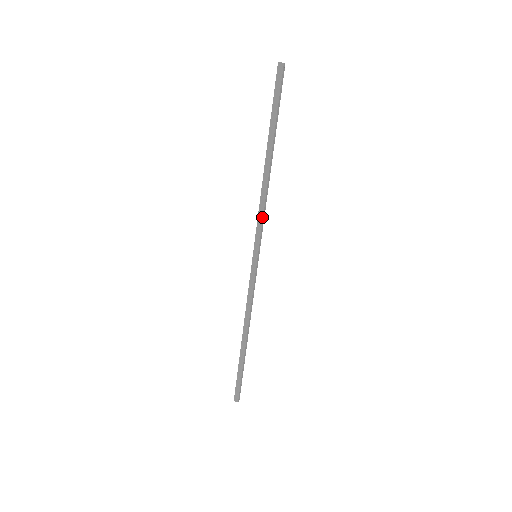
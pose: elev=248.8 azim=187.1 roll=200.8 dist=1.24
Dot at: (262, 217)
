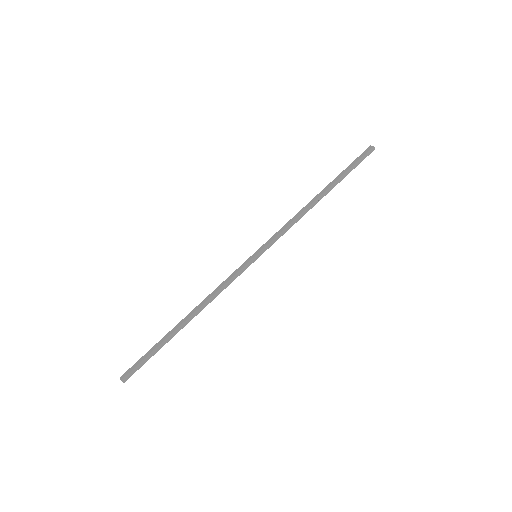
Dot at: (284, 228)
